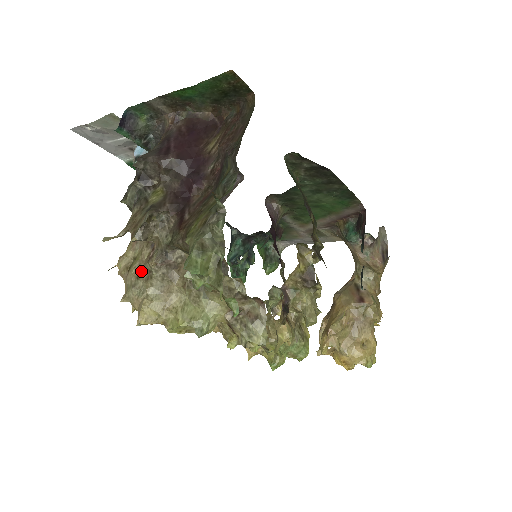
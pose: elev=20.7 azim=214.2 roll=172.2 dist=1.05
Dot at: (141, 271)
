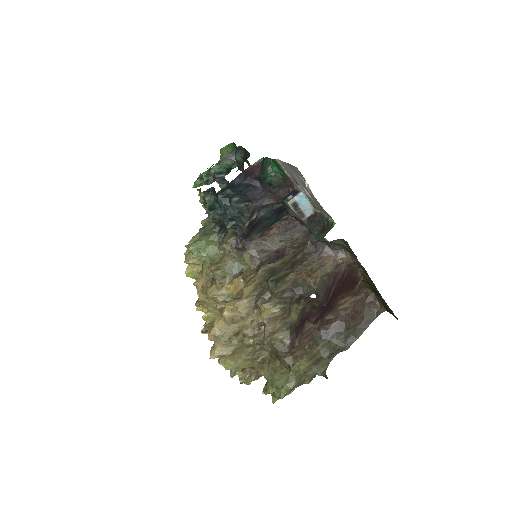
Dot at: (240, 332)
